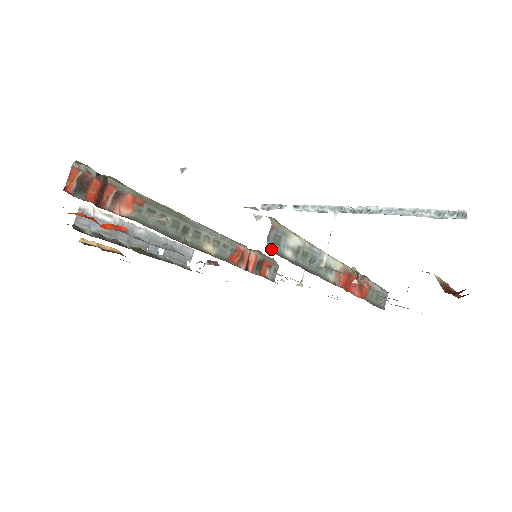
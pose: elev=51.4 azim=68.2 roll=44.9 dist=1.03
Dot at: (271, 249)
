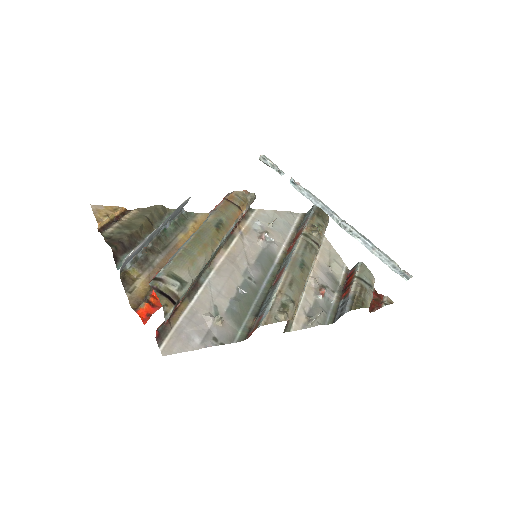
Dot at: (285, 328)
